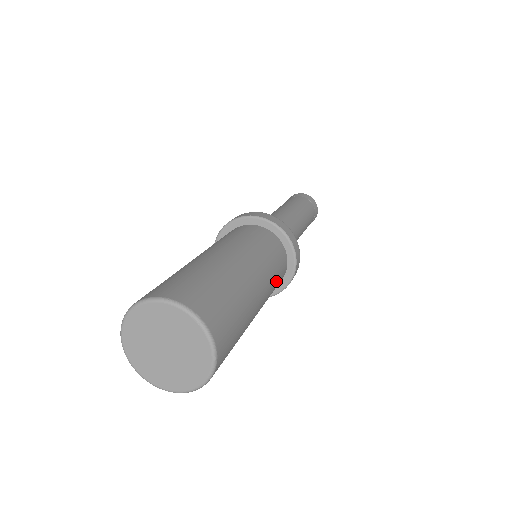
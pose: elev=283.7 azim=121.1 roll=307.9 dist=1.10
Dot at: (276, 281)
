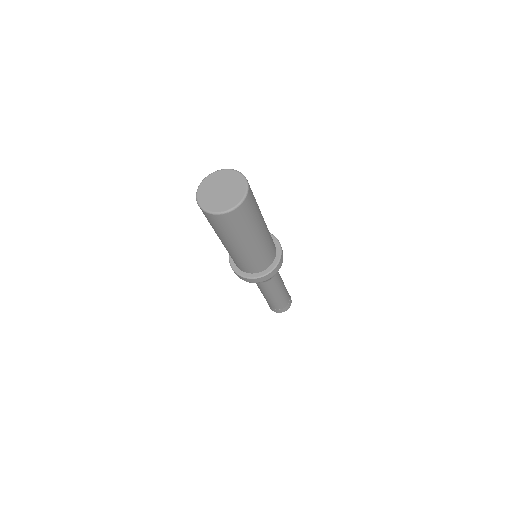
Dot at: (264, 256)
